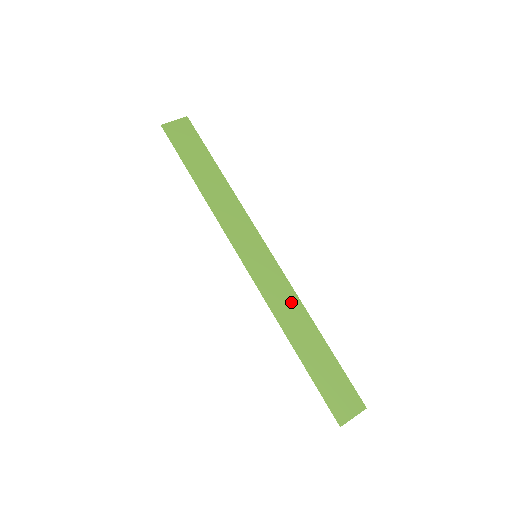
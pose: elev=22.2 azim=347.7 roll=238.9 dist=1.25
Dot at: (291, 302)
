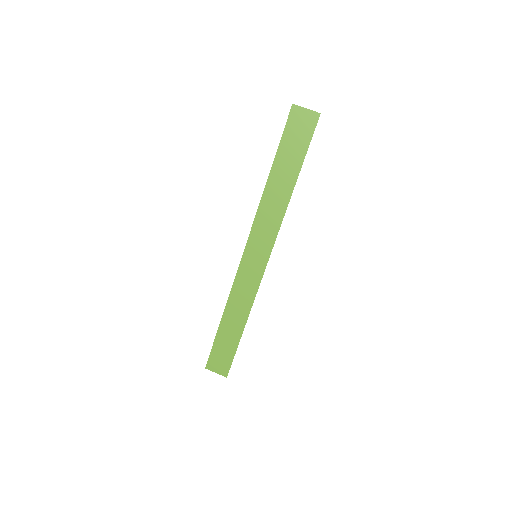
Dot at: (247, 299)
